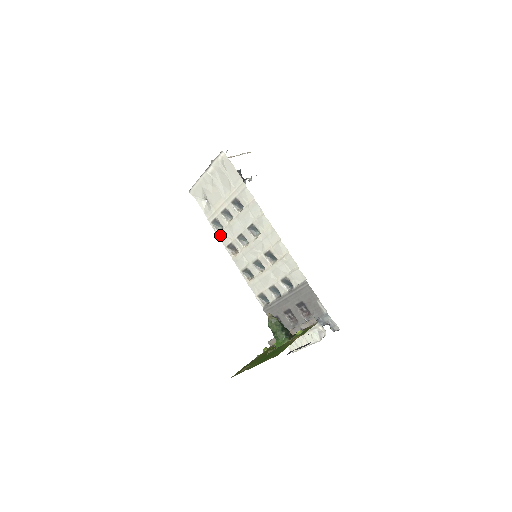
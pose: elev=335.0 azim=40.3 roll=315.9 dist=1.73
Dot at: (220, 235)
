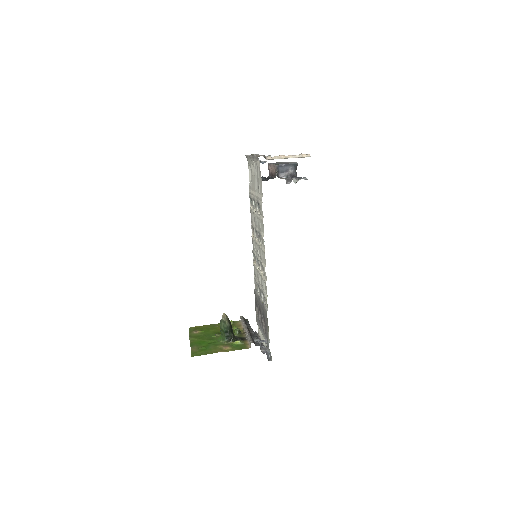
Dot at: occluded
